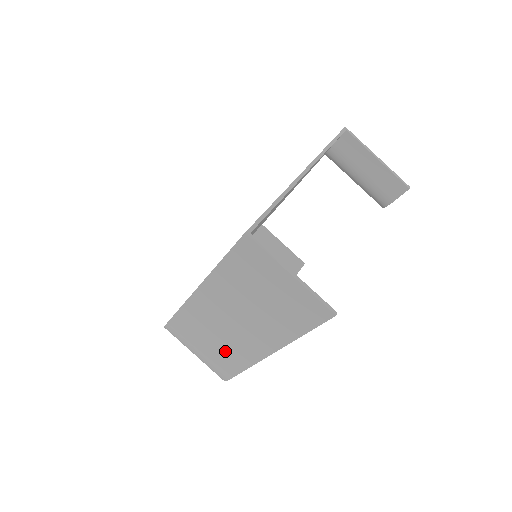
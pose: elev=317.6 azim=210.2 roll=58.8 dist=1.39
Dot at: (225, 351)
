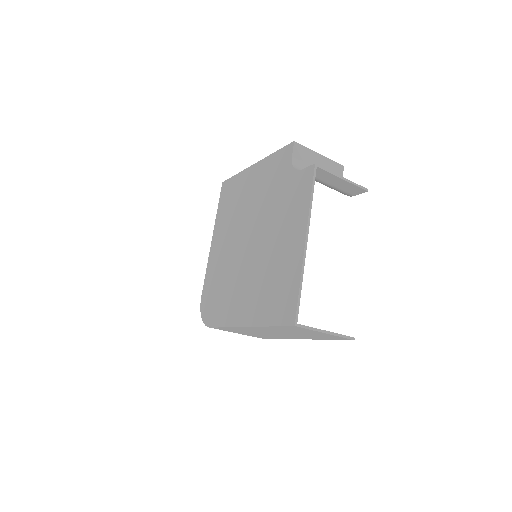
Dot at: (262, 335)
